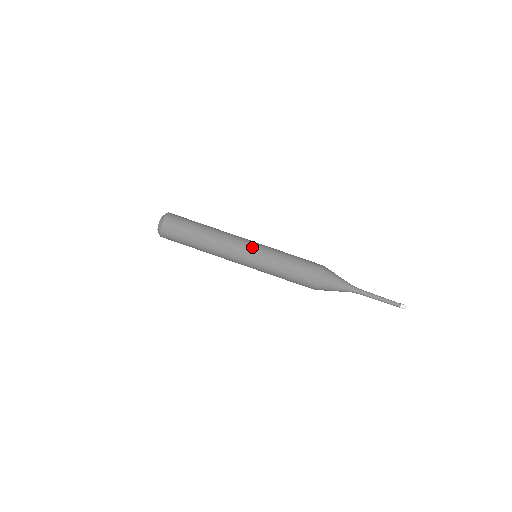
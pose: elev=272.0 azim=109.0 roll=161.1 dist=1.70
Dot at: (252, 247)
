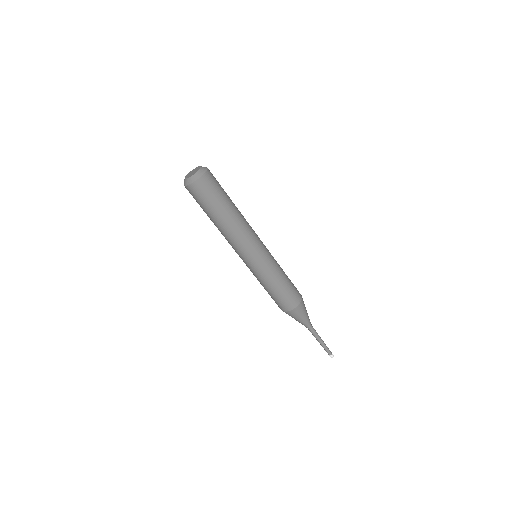
Dot at: (264, 247)
